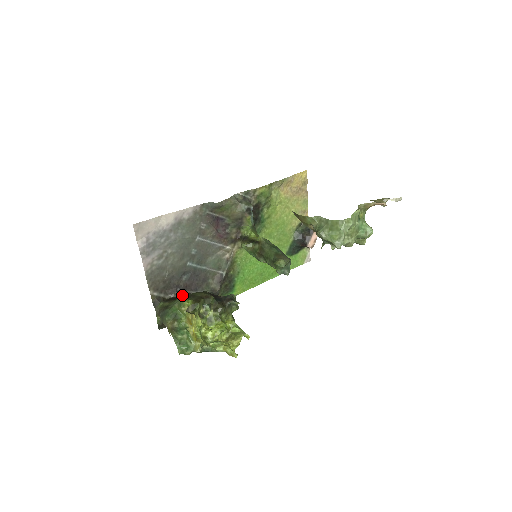
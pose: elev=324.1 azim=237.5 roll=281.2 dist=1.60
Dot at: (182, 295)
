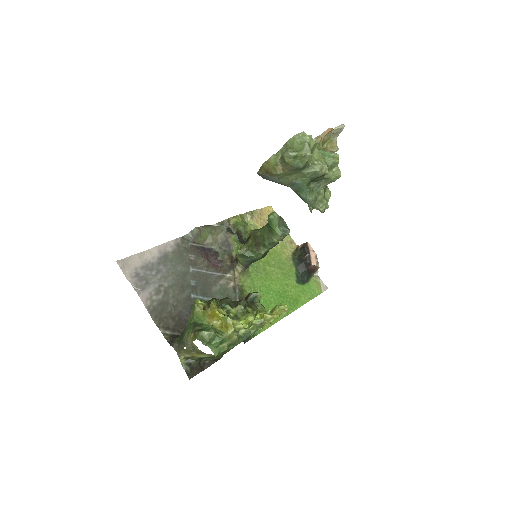
Dot at: occluded
